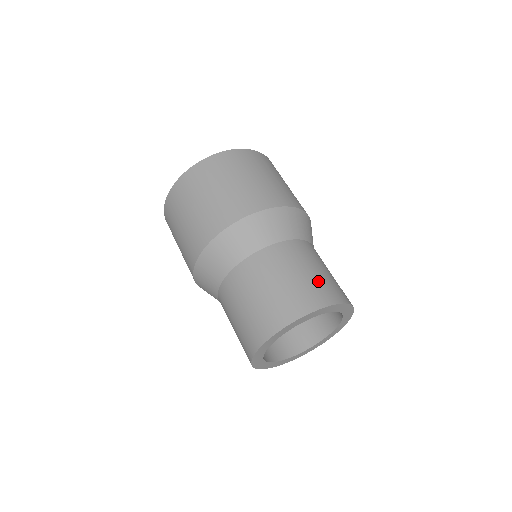
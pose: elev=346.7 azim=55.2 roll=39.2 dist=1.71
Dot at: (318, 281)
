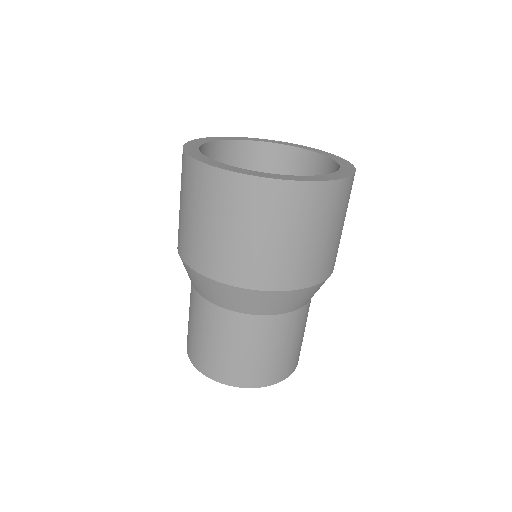
Dot at: occluded
